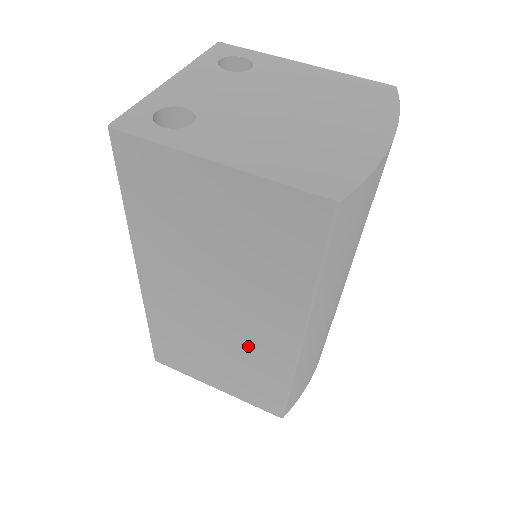
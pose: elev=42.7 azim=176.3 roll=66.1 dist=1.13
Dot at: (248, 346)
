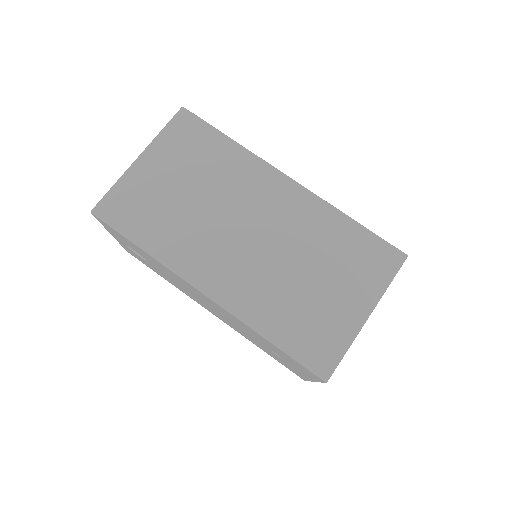
Dot at: (296, 230)
